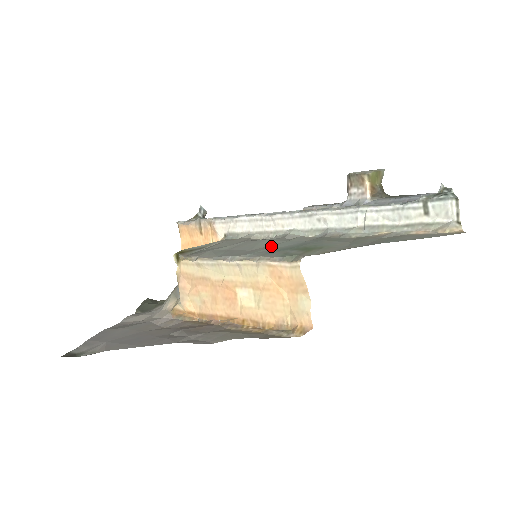
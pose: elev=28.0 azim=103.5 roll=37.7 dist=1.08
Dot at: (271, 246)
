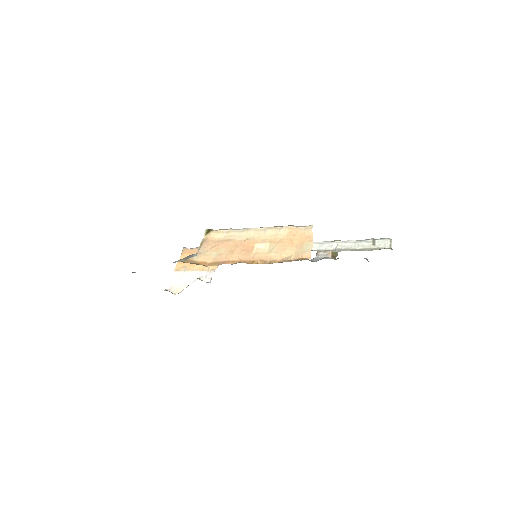
Dot at: occluded
